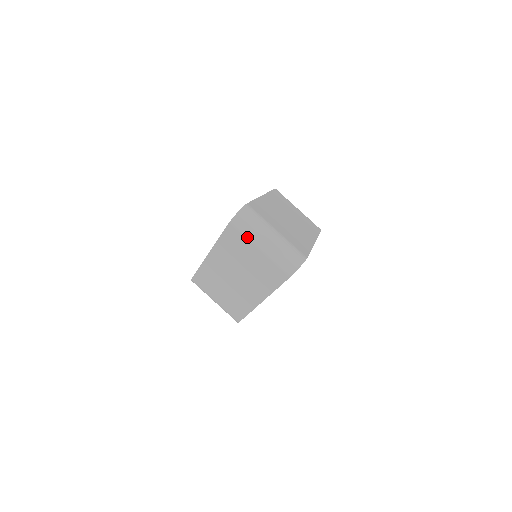
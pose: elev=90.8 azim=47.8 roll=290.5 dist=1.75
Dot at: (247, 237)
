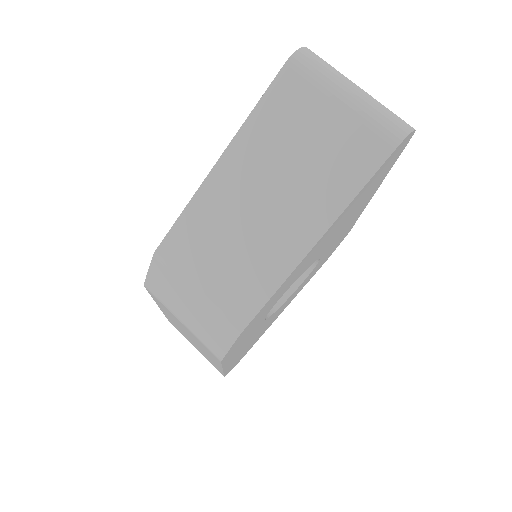
Dot at: (317, 83)
